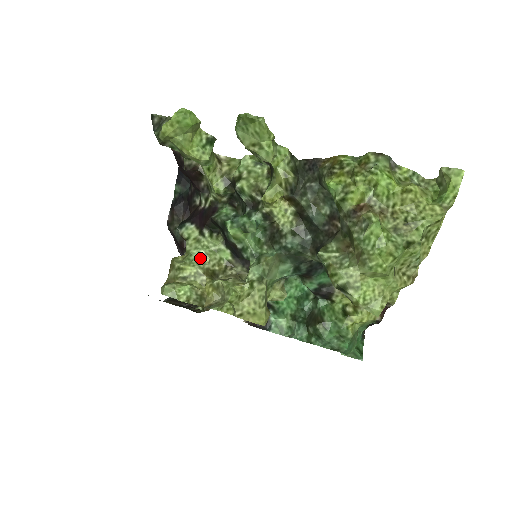
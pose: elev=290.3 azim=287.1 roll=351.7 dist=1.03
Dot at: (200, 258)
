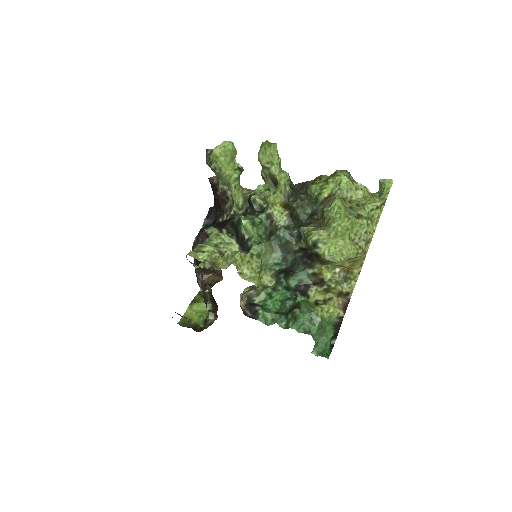
Dot at: (217, 244)
